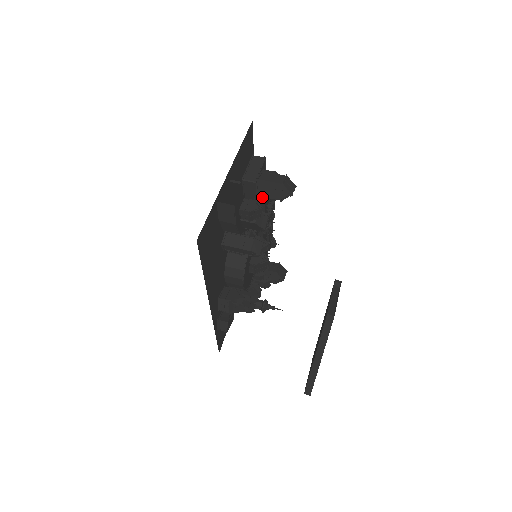
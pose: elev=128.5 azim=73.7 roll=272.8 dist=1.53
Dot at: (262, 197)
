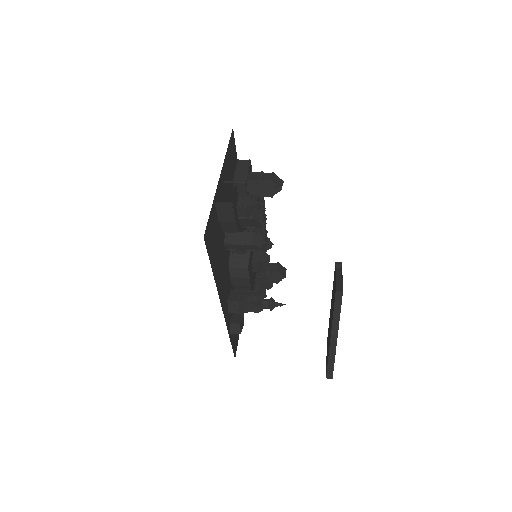
Dot at: (254, 196)
